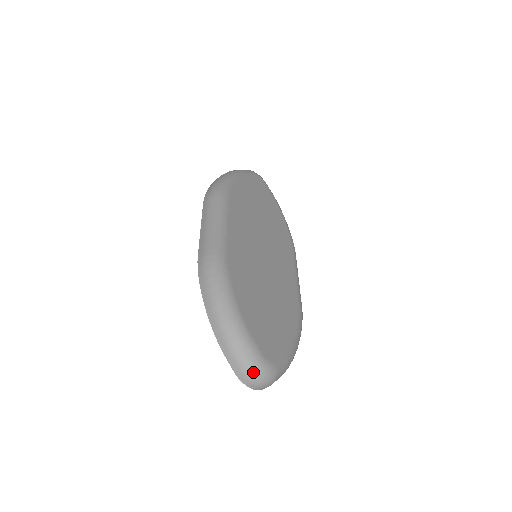
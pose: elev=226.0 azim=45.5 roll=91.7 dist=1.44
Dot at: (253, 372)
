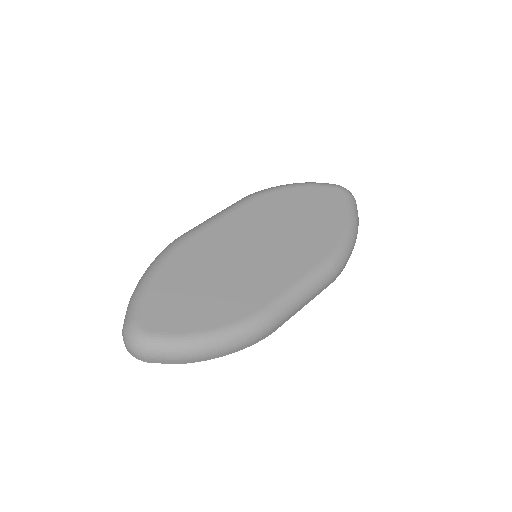
Dot at: (125, 332)
